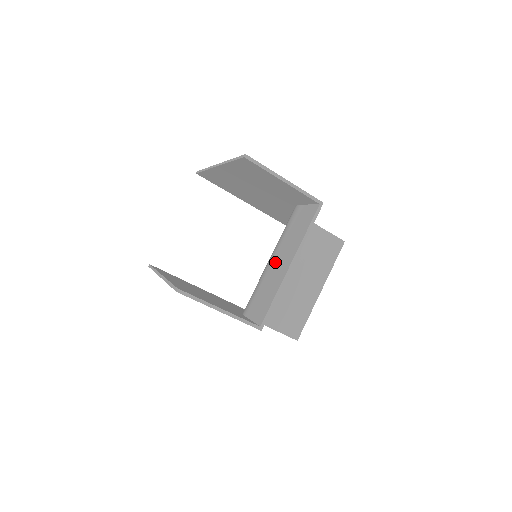
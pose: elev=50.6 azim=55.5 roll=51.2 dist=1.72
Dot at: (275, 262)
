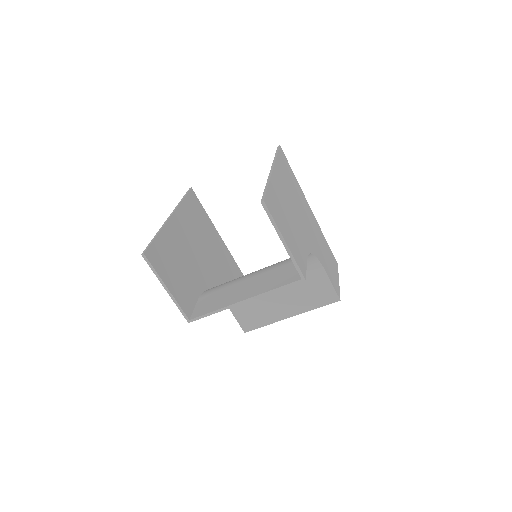
Dot at: (246, 283)
